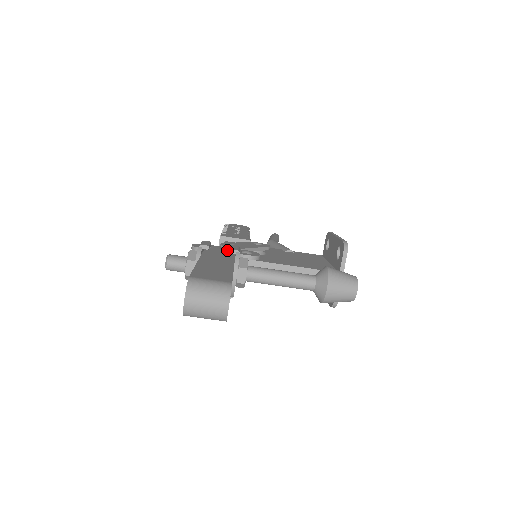
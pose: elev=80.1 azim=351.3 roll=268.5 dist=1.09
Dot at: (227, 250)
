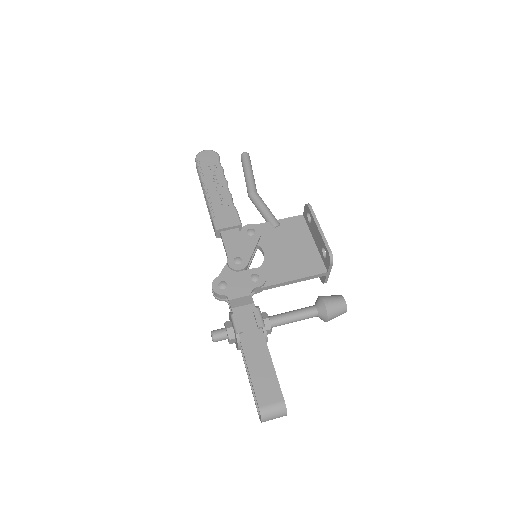
Dot at: (241, 284)
